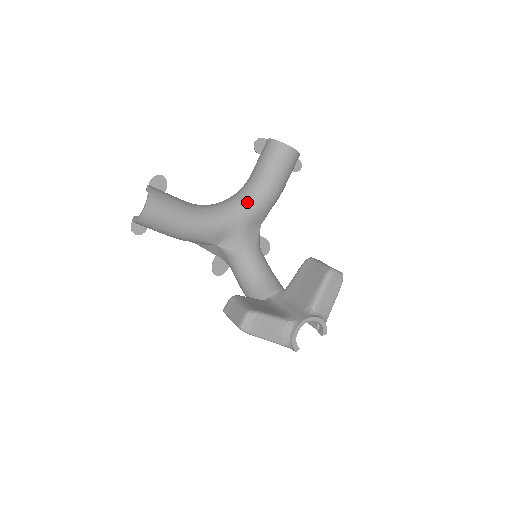
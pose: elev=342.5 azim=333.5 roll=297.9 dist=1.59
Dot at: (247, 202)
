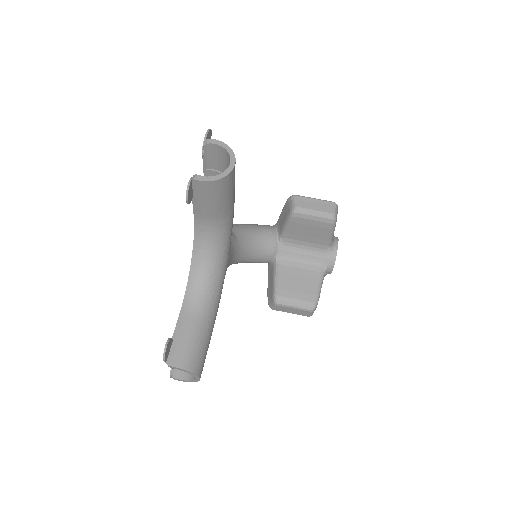
Dot at: (223, 244)
